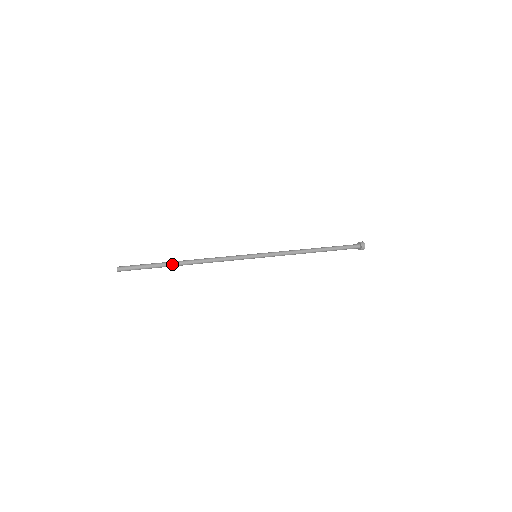
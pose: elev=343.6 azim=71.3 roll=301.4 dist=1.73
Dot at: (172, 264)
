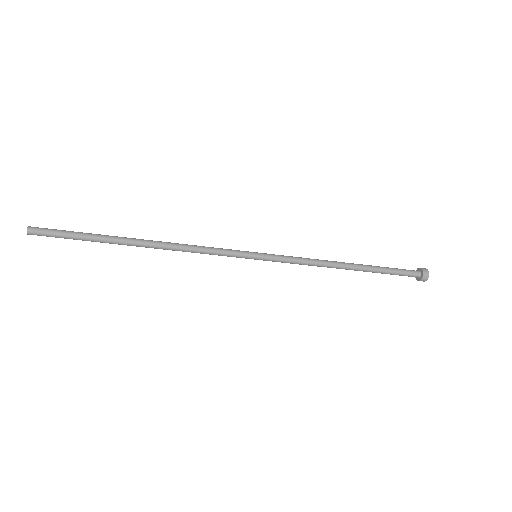
Dot at: (120, 237)
